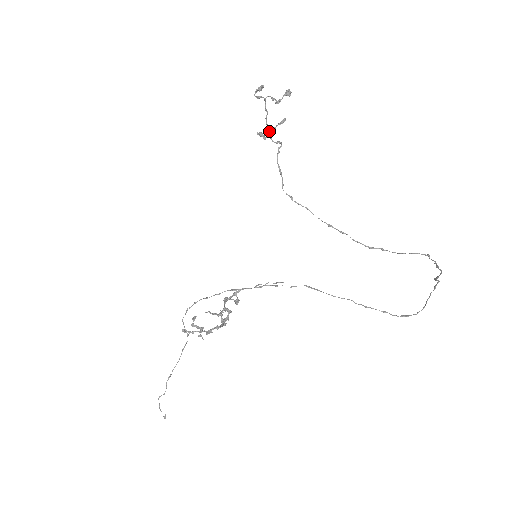
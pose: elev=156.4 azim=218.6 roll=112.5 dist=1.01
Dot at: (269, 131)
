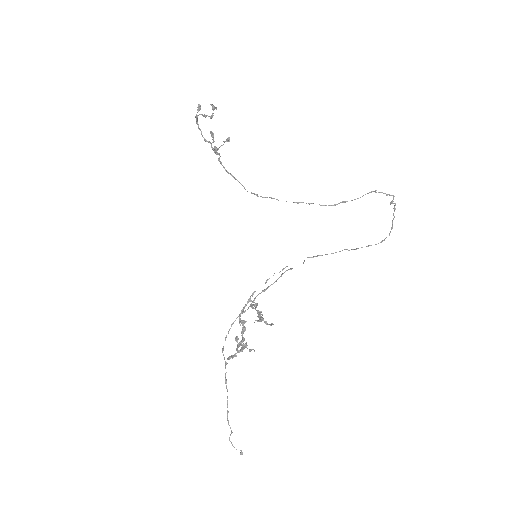
Dot at: (228, 141)
